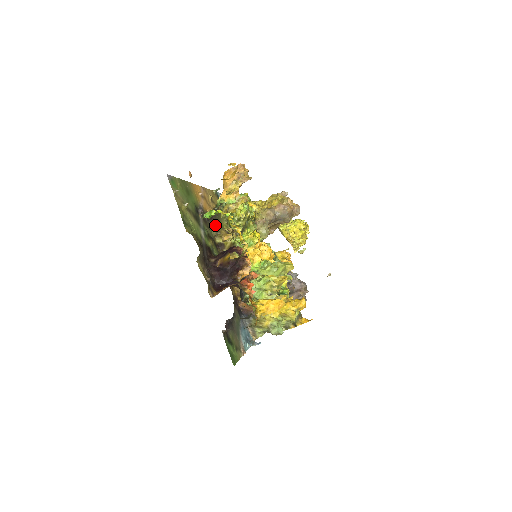
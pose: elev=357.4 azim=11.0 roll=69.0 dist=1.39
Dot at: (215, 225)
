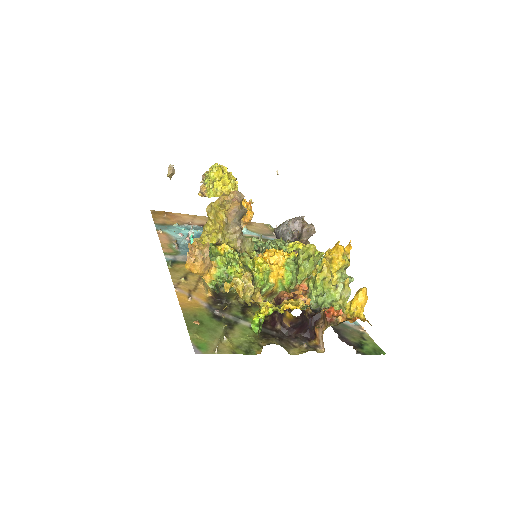
Dot at: (230, 298)
